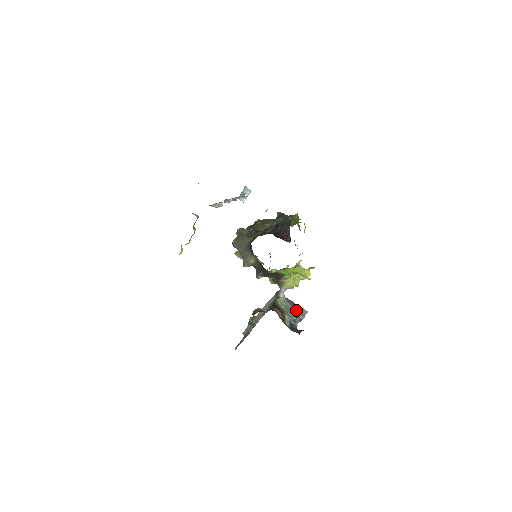
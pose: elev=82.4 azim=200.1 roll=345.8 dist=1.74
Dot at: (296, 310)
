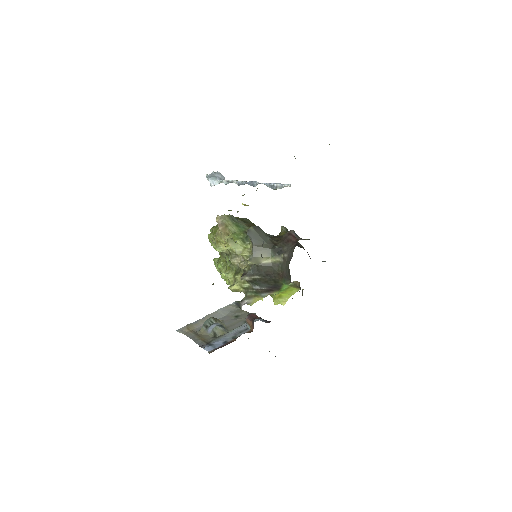
Dot at: occluded
